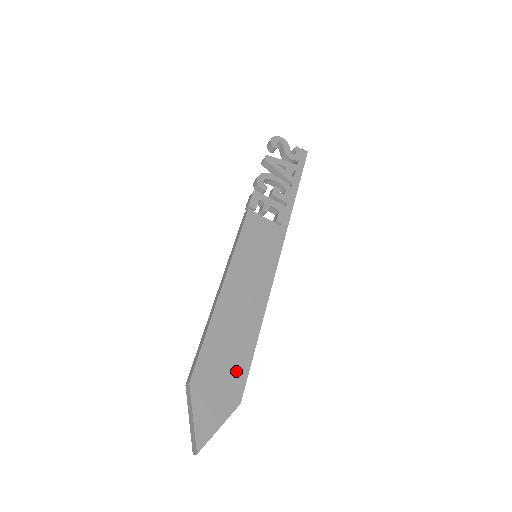
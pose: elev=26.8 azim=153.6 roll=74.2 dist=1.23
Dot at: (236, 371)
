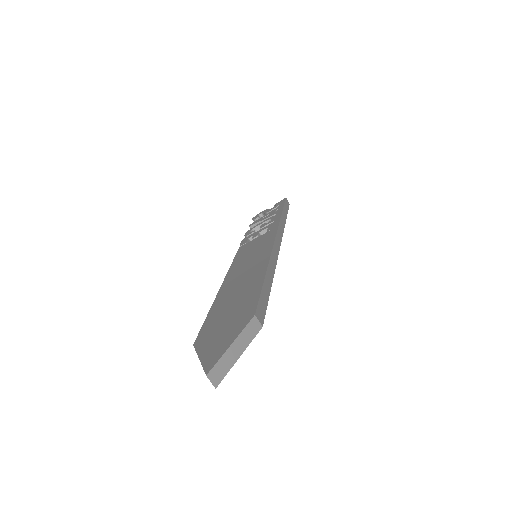
Dot at: (245, 305)
